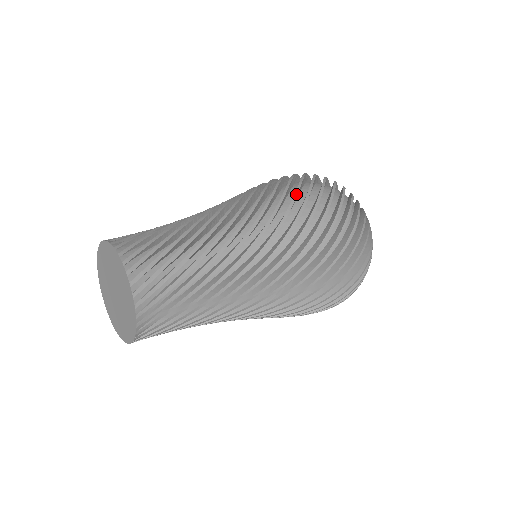
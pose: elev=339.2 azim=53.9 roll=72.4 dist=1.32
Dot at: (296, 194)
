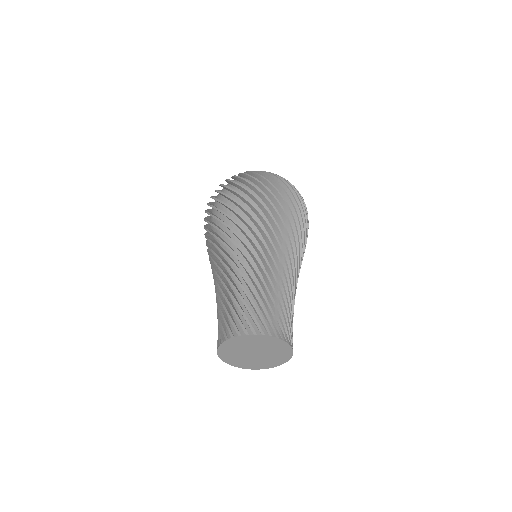
Dot at: (299, 221)
